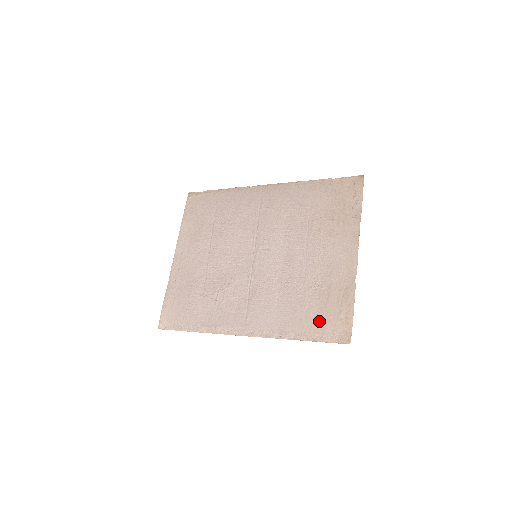
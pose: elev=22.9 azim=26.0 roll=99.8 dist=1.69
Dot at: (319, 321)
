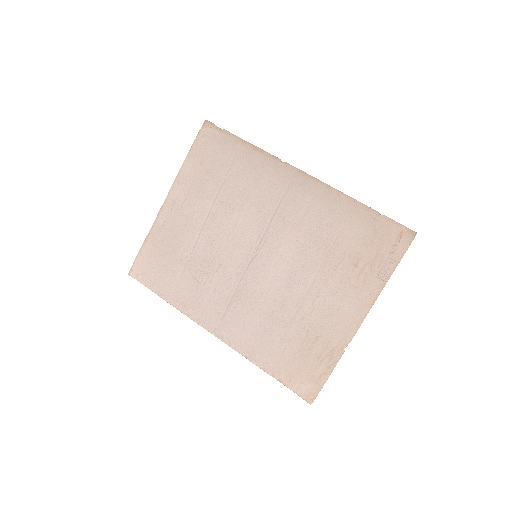
Dot at: (292, 365)
